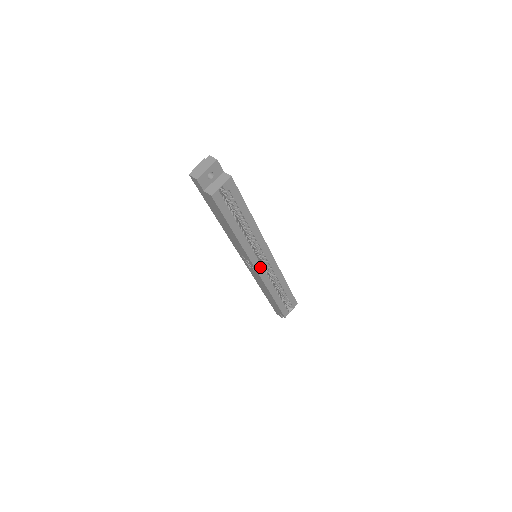
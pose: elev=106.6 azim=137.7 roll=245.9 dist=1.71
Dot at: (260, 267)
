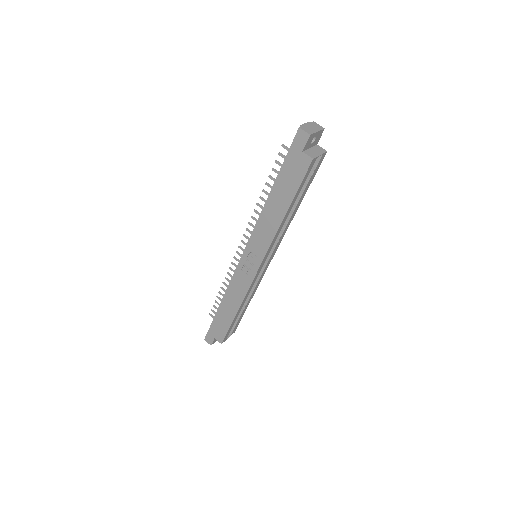
Dot at: (260, 268)
